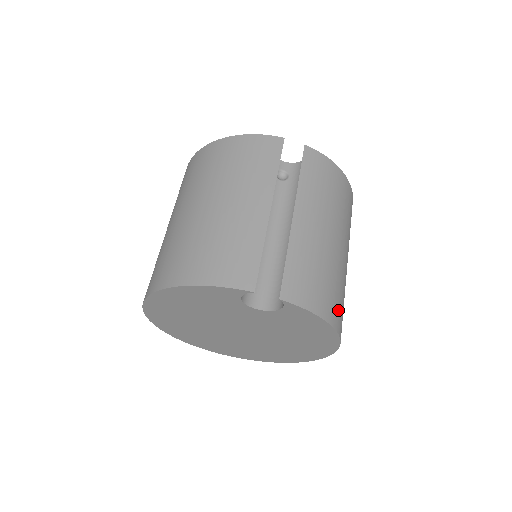
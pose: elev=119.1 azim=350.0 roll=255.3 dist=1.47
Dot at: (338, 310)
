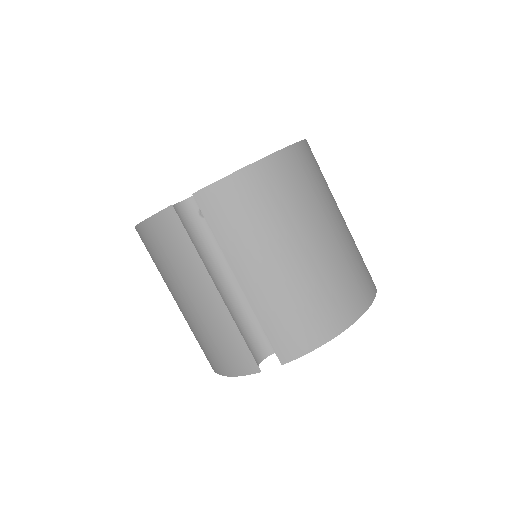
Dot at: (342, 305)
